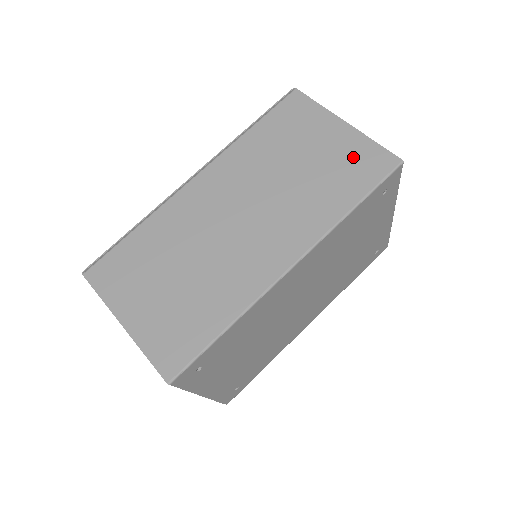
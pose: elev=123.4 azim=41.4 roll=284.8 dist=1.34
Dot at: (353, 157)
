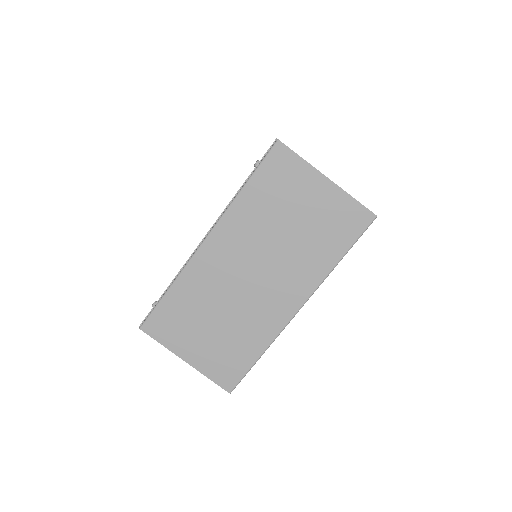
Dot at: (337, 214)
